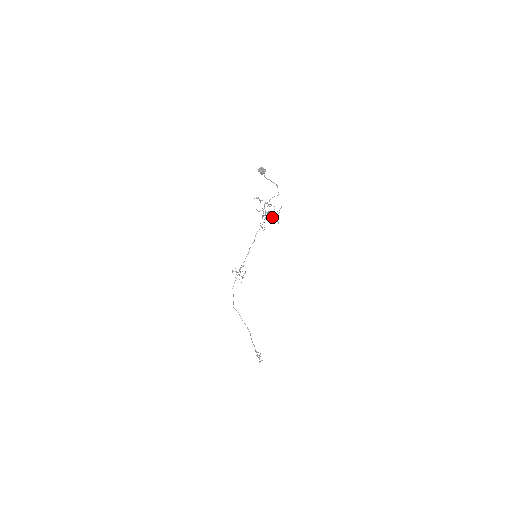
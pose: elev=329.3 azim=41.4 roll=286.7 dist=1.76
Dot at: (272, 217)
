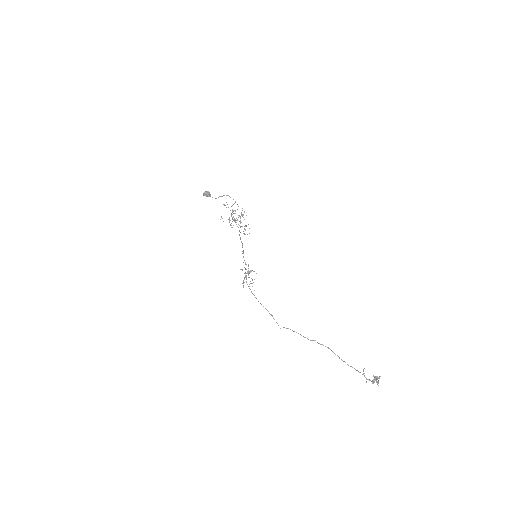
Dot at: occluded
